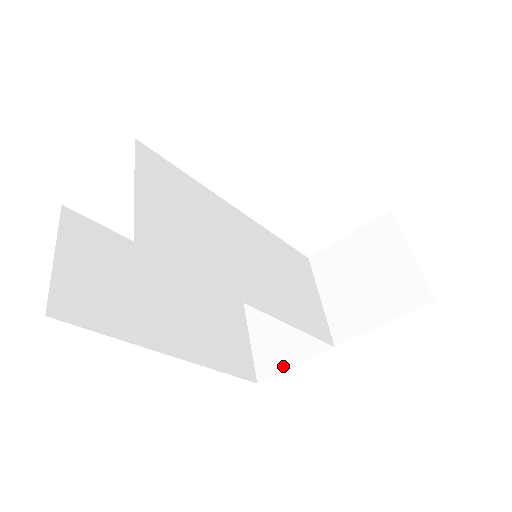
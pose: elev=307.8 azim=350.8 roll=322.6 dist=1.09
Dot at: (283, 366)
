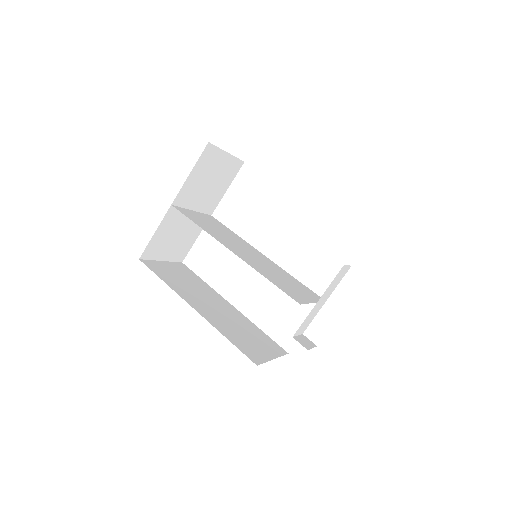
Dot at: occluded
